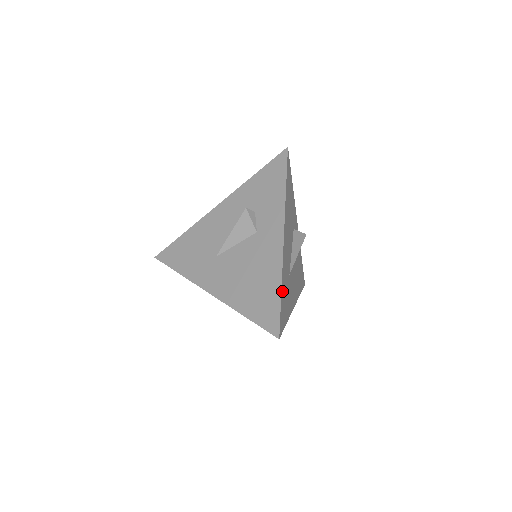
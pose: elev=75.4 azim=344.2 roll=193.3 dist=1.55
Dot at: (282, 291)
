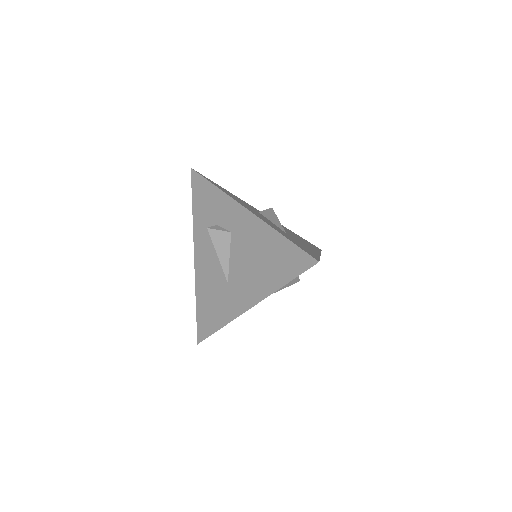
Dot at: (286, 237)
